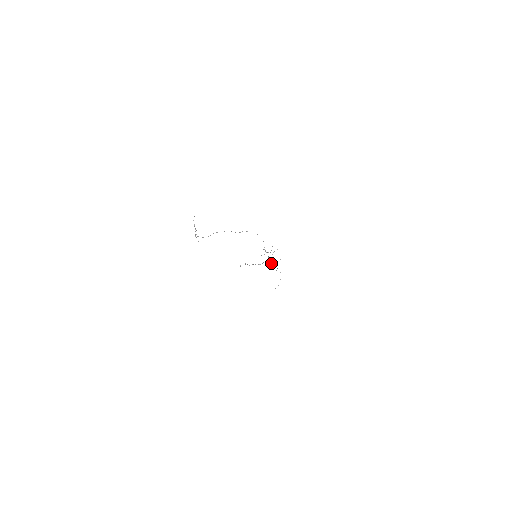
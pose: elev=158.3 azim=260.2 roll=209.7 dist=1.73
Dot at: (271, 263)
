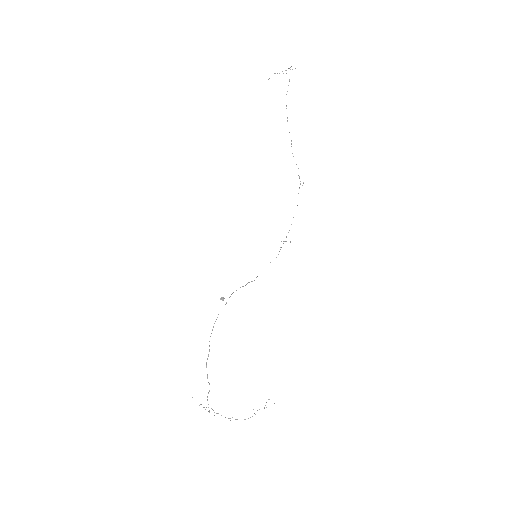
Dot at: occluded
